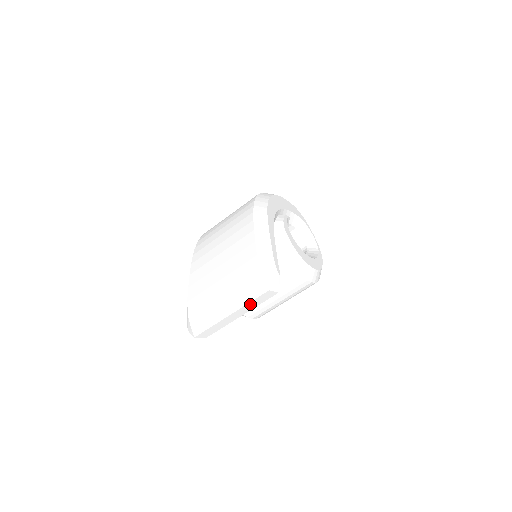
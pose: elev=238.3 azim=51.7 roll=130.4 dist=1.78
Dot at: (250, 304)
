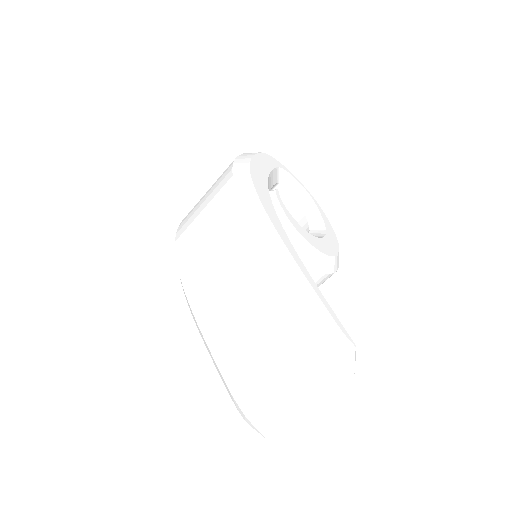
Dot at: (328, 390)
